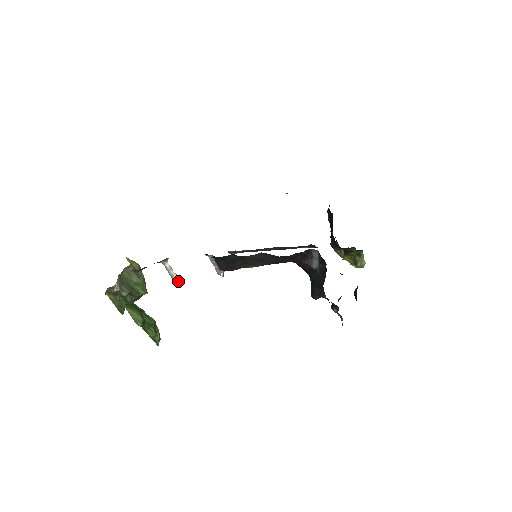
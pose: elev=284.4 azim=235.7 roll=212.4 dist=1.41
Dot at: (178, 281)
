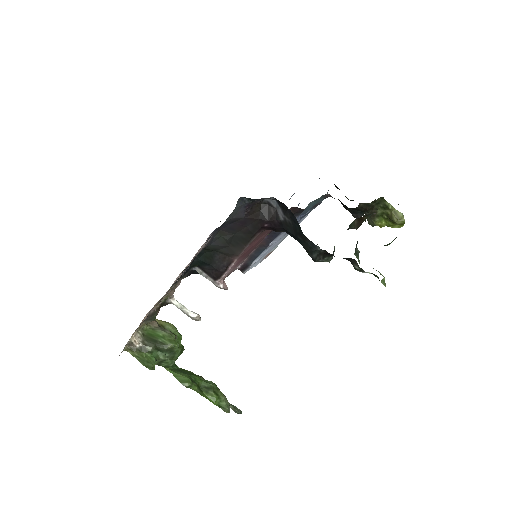
Dot at: (198, 319)
